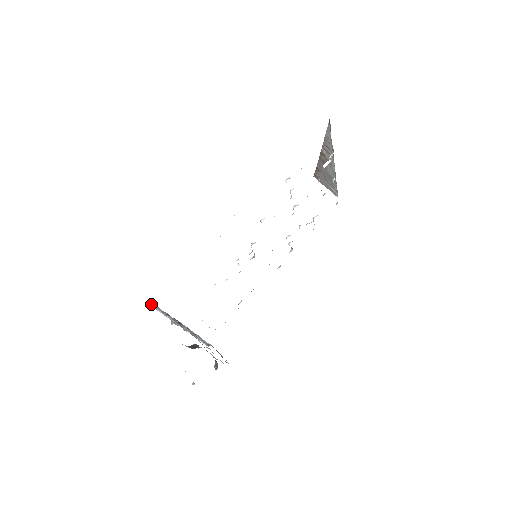
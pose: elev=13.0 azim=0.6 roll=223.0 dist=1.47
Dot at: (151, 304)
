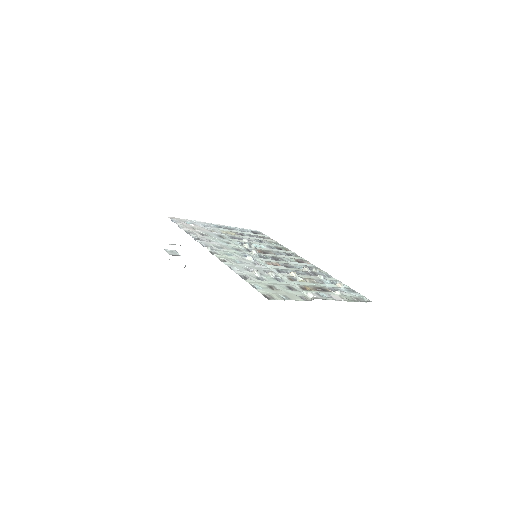
Dot at: occluded
